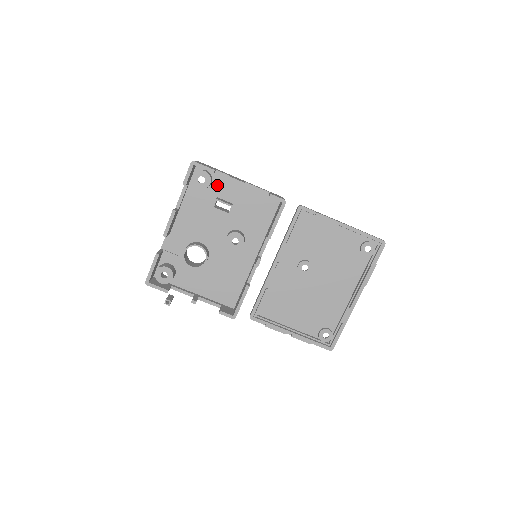
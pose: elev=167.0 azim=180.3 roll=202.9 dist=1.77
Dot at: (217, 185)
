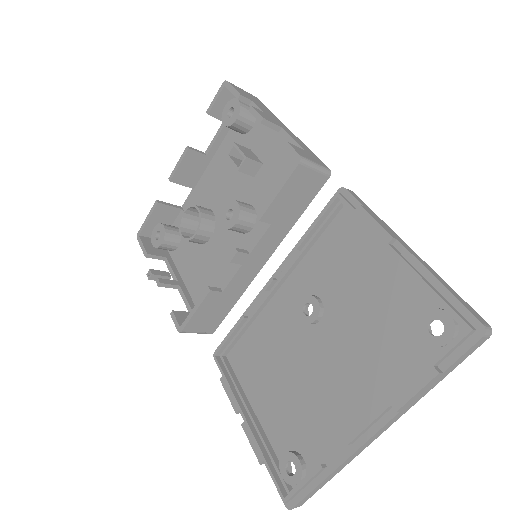
Dot at: (257, 131)
